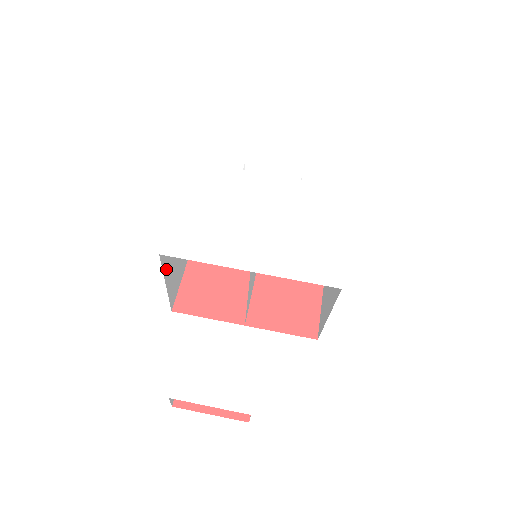
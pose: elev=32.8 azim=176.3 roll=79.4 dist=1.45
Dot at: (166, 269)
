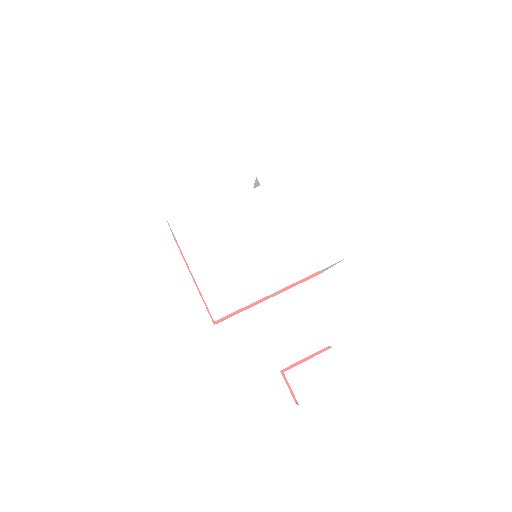
Dot at: occluded
